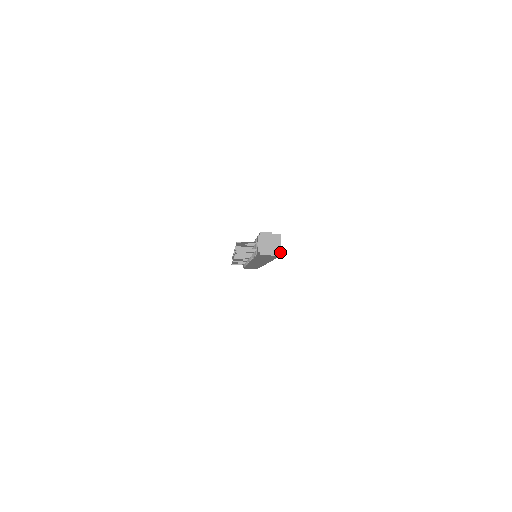
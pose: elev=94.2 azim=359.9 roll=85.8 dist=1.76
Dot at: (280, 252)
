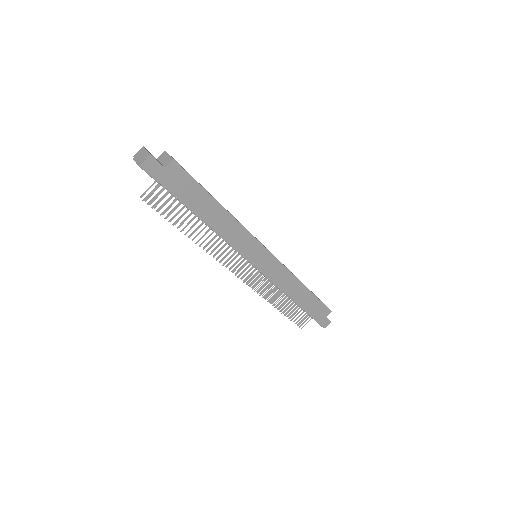
Dot at: (171, 158)
